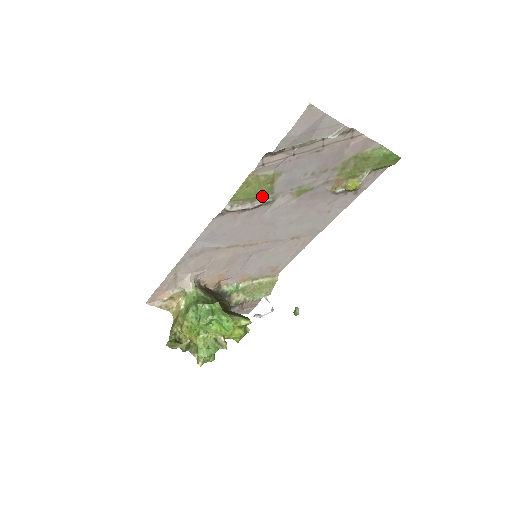
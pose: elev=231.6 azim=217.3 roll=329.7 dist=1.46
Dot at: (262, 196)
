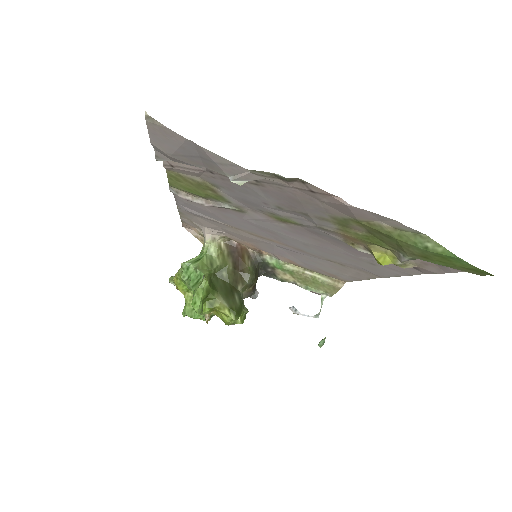
Dot at: (215, 199)
